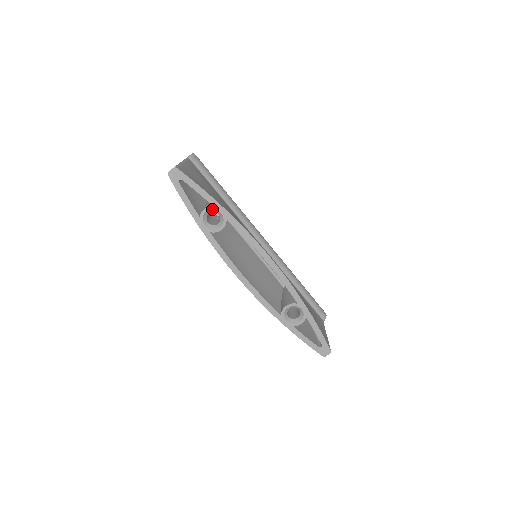
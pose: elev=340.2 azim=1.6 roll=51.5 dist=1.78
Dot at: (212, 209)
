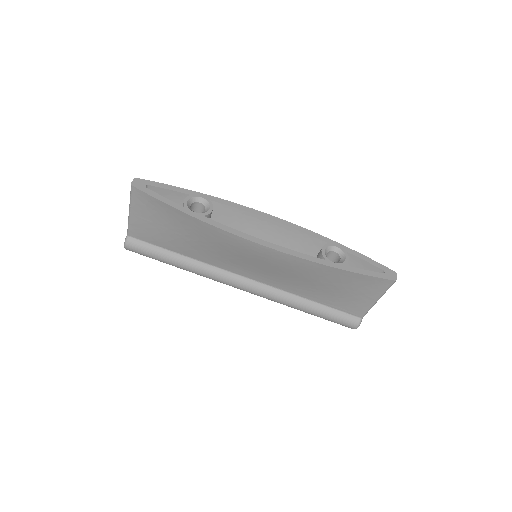
Dot at: (191, 198)
